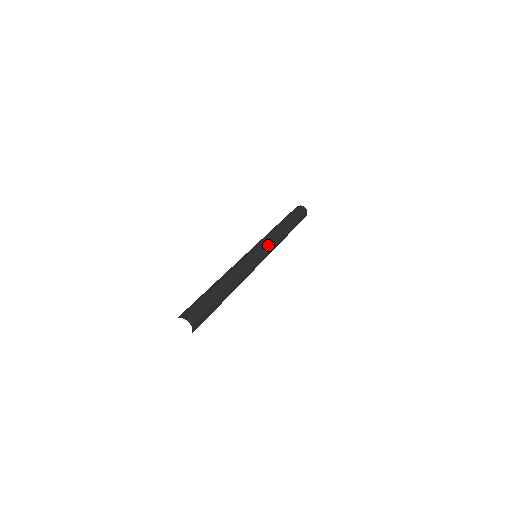
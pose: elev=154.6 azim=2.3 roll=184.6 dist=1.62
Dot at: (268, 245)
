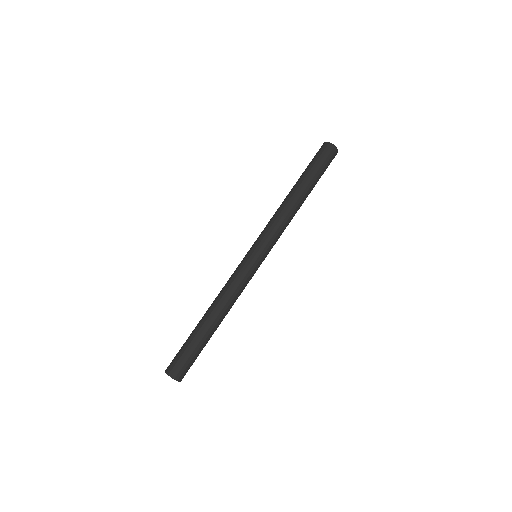
Dot at: (267, 239)
